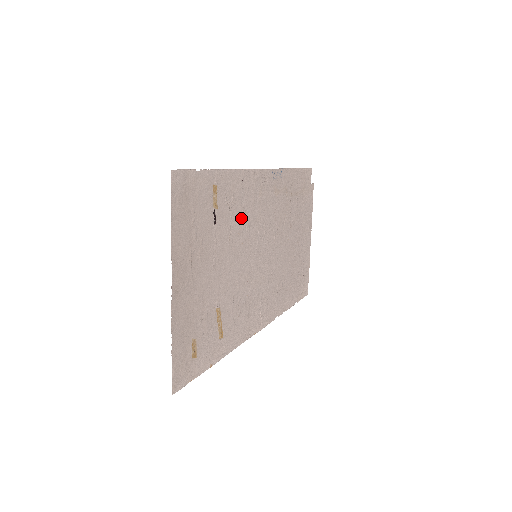
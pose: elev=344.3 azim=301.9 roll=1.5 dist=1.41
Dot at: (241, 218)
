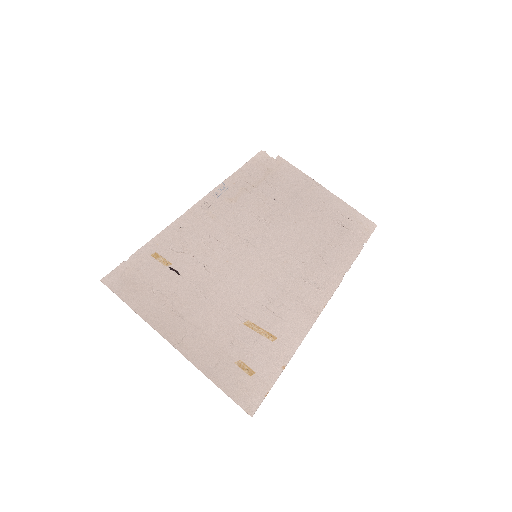
Dot at: (207, 248)
